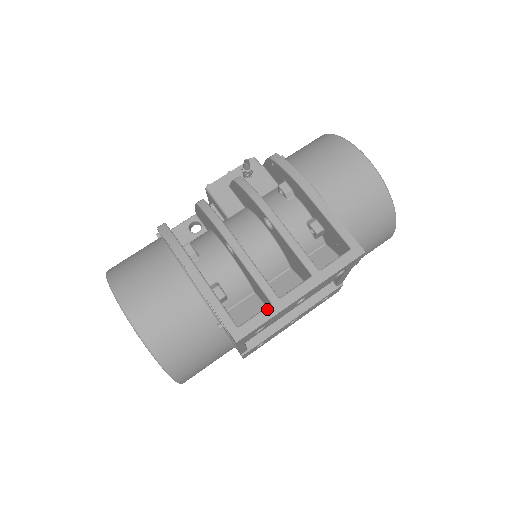
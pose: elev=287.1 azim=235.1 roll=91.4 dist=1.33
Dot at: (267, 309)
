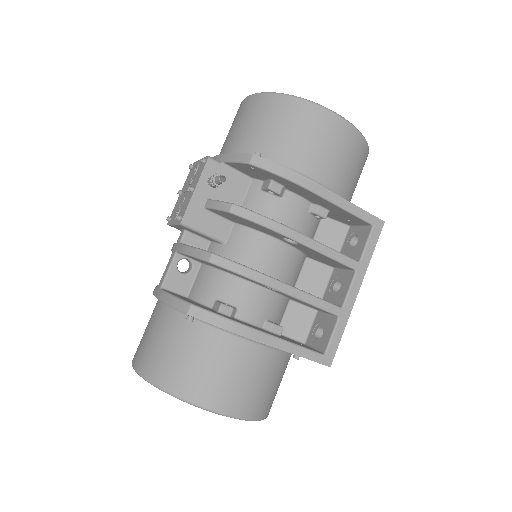
Dot at: (338, 324)
